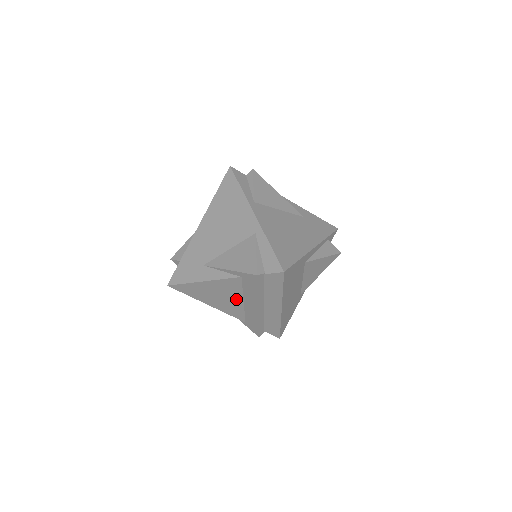
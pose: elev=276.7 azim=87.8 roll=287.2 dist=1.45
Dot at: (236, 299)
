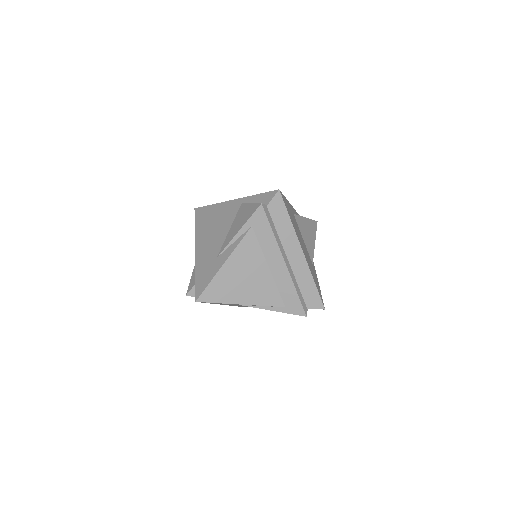
Dot at: (261, 269)
